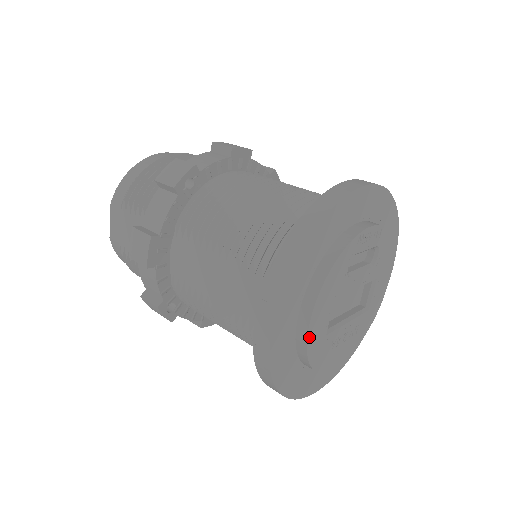
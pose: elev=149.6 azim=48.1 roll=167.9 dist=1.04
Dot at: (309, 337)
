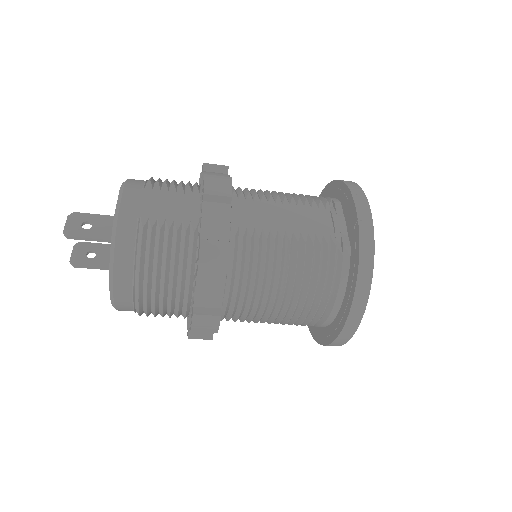
Dot at: occluded
